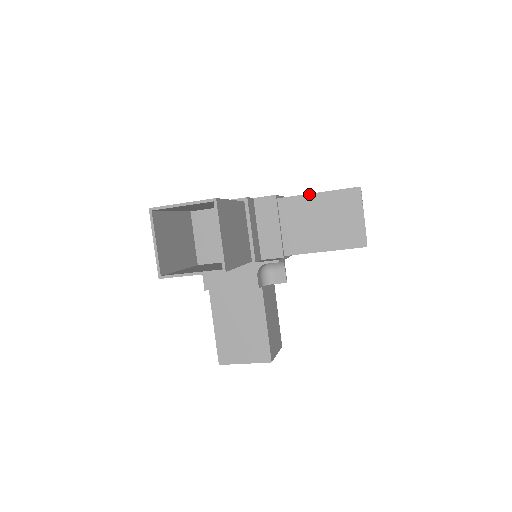
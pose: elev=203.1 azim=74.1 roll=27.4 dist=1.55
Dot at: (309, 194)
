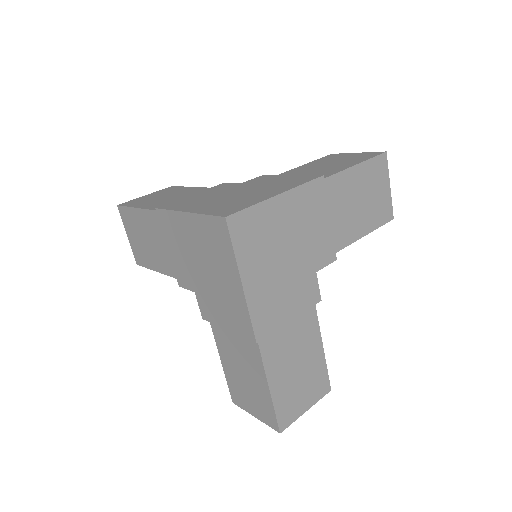
Dot at: occluded
